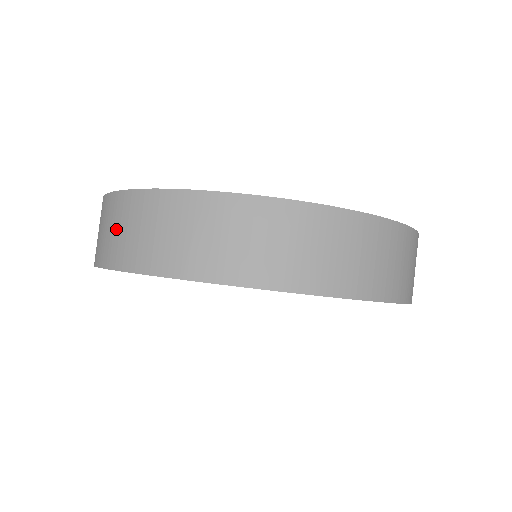
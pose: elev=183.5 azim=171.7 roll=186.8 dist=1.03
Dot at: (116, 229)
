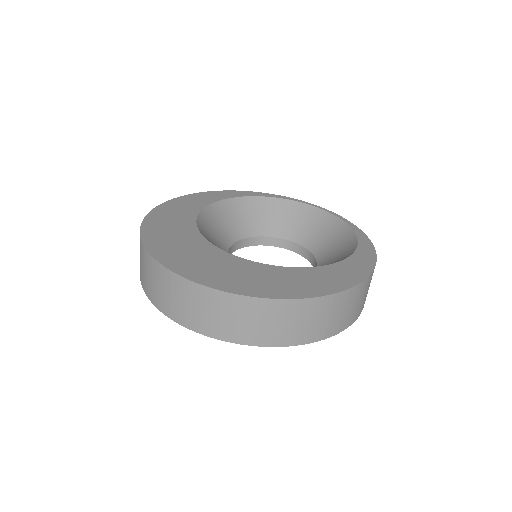
Dot at: occluded
